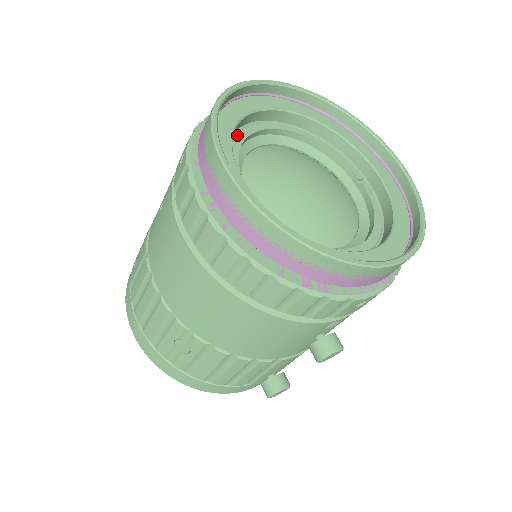
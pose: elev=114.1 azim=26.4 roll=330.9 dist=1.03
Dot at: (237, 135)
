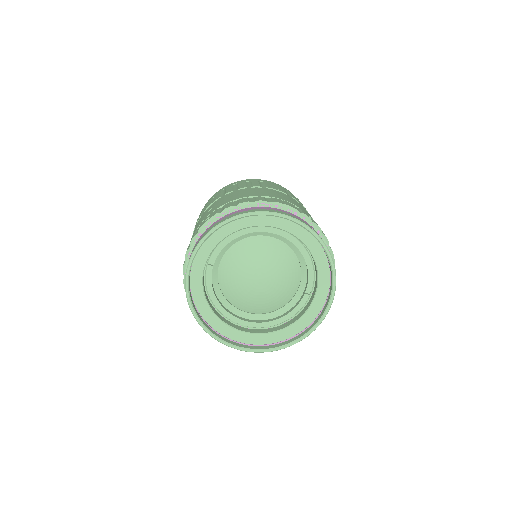
Dot at: (241, 230)
